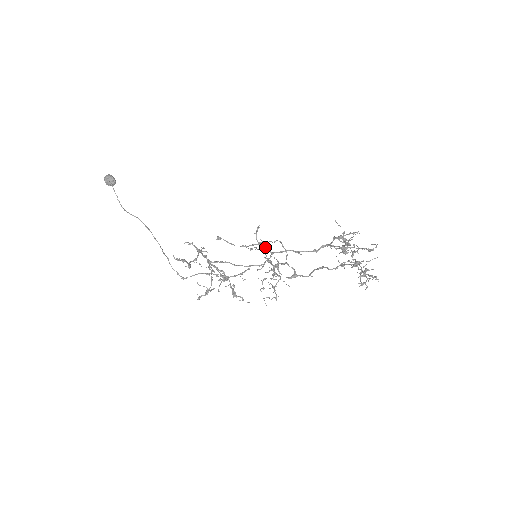
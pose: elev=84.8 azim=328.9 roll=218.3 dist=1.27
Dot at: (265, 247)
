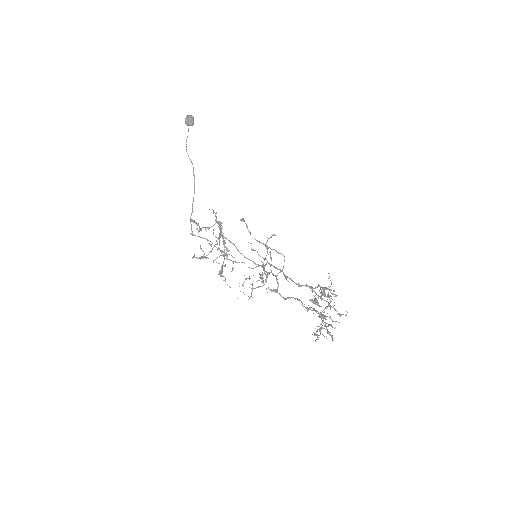
Dot at: occluded
